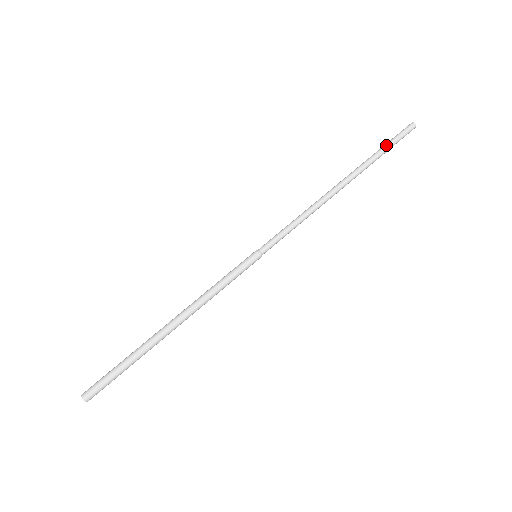
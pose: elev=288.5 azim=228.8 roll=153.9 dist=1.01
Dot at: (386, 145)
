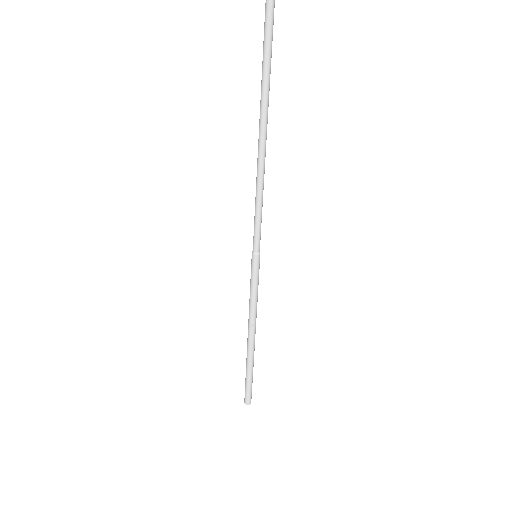
Dot at: (265, 49)
